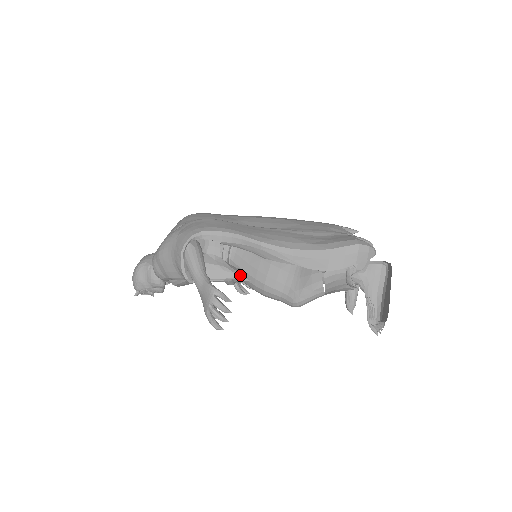
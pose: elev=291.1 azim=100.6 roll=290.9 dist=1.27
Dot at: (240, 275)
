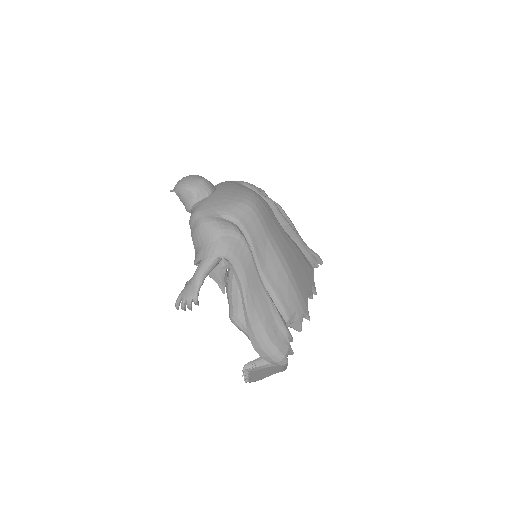
Dot at: (223, 287)
